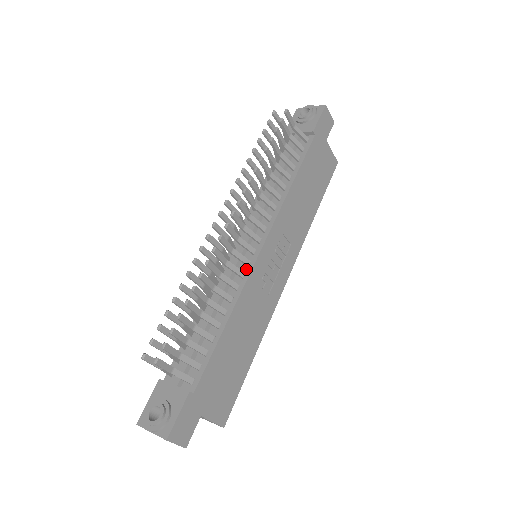
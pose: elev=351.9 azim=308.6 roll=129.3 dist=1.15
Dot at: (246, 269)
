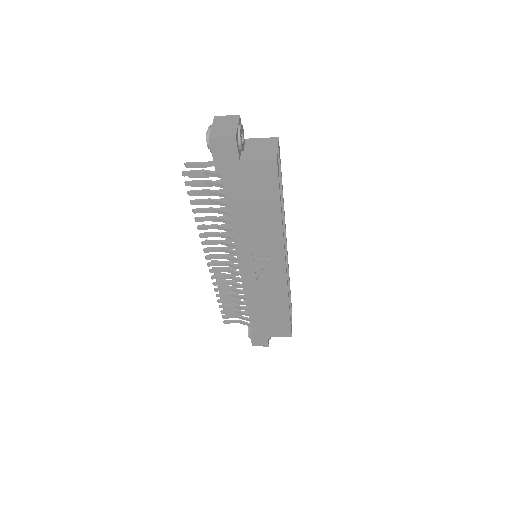
Dot at: occluded
